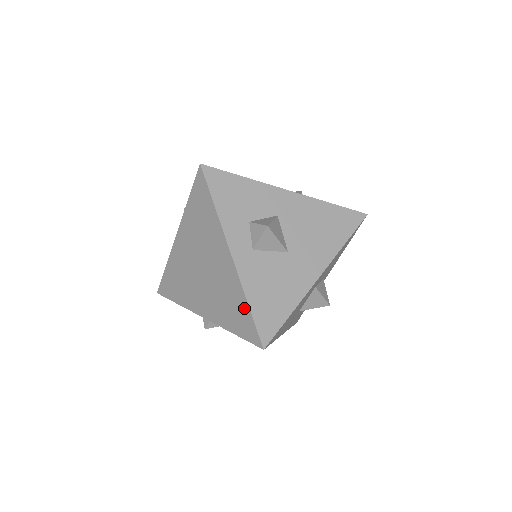
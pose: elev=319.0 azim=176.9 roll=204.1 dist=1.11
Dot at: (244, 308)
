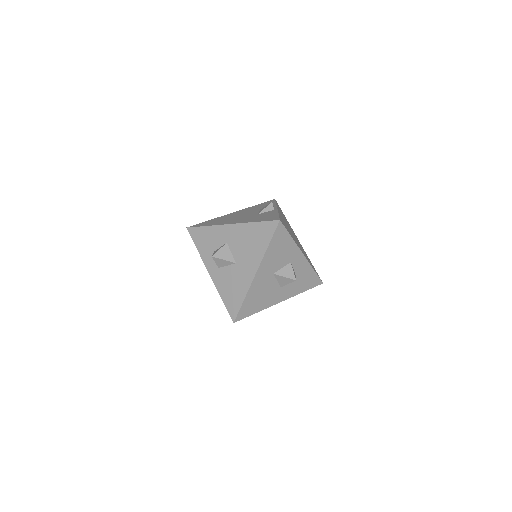
Dot at: occluded
